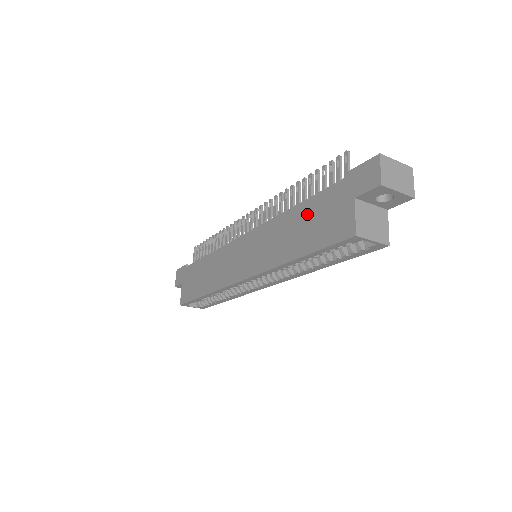
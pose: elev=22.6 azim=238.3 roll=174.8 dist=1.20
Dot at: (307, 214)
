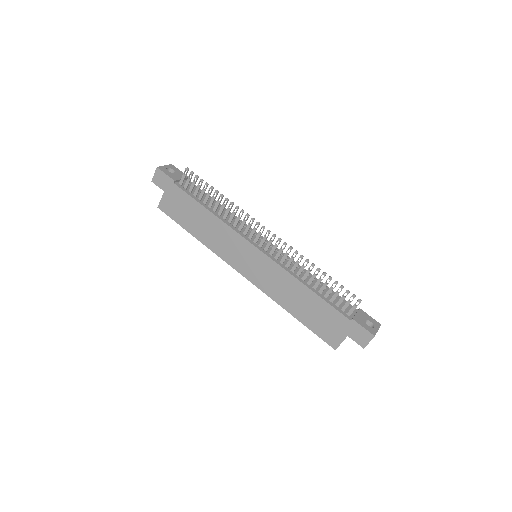
Dot at: (315, 305)
